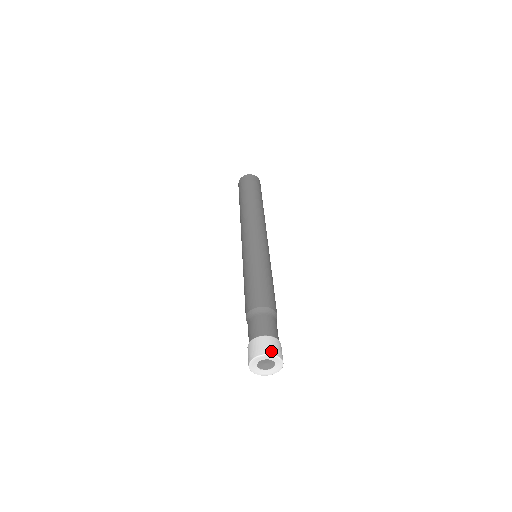
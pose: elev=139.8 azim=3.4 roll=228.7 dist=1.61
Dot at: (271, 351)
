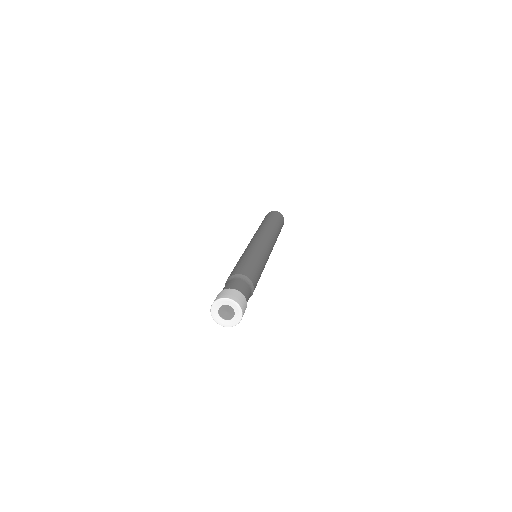
Dot at: (235, 299)
